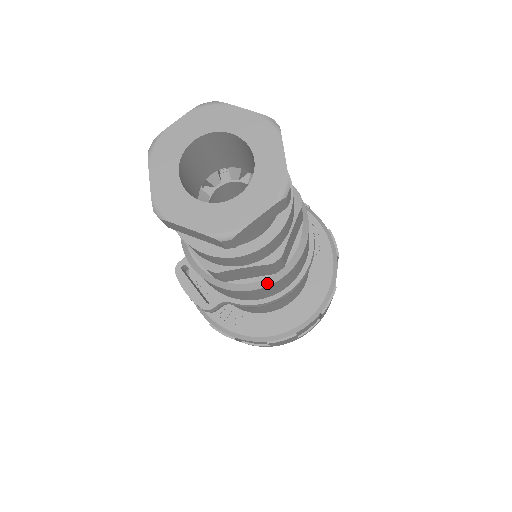
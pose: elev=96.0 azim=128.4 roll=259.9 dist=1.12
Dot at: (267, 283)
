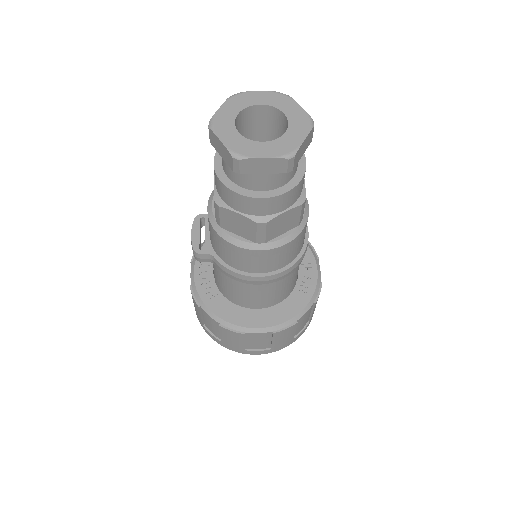
Dot at: (246, 246)
